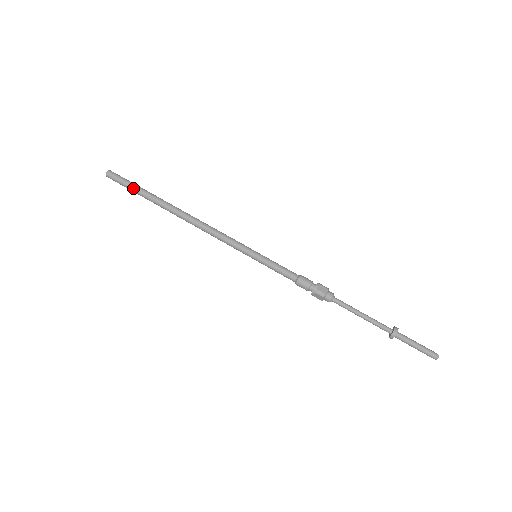
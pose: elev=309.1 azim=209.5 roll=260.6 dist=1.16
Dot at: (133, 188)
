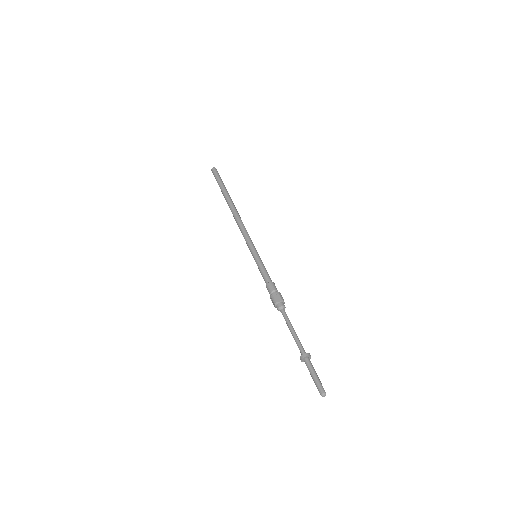
Dot at: (219, 183)
